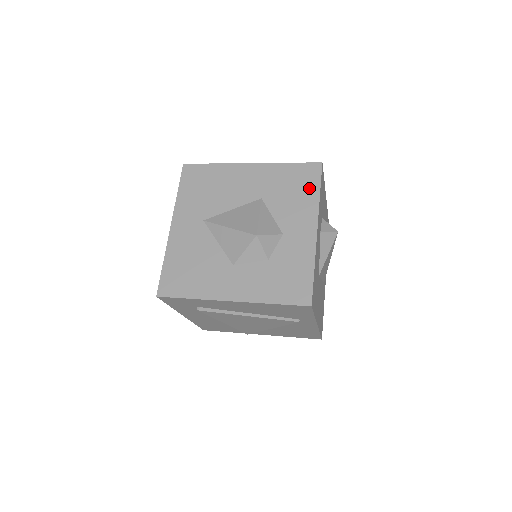
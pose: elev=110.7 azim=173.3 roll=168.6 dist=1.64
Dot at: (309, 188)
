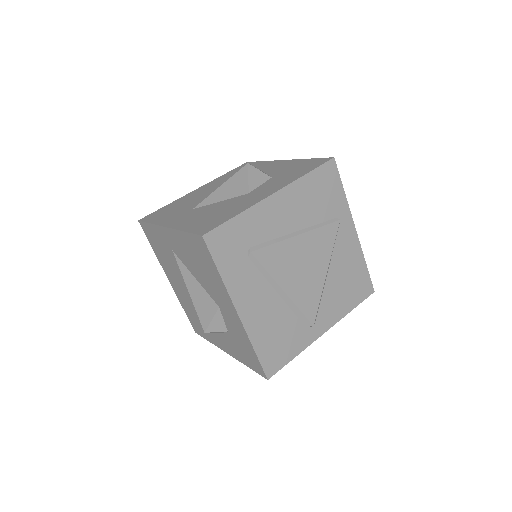
Dot at: (253, 165)
